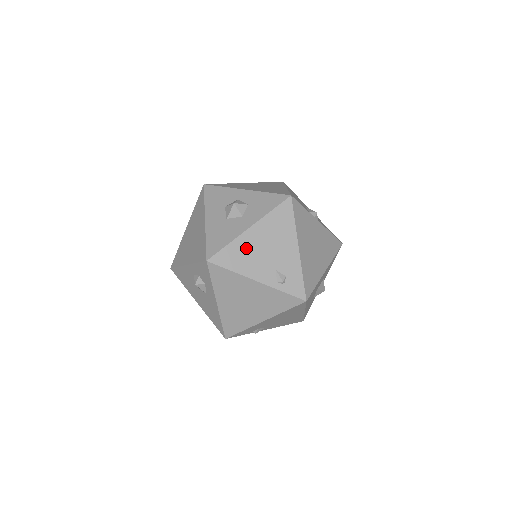
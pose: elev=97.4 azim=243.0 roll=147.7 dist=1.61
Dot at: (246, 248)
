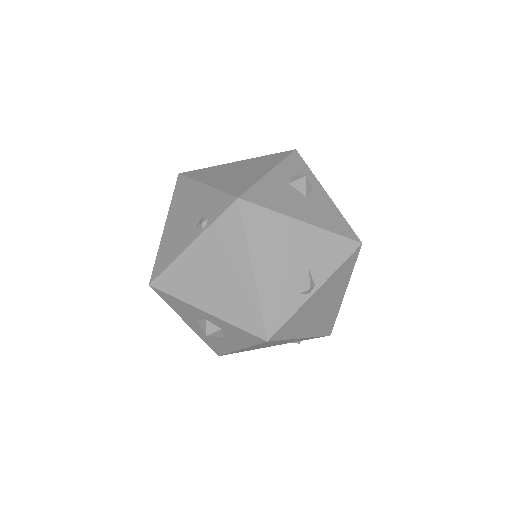
Dot at: occluded
